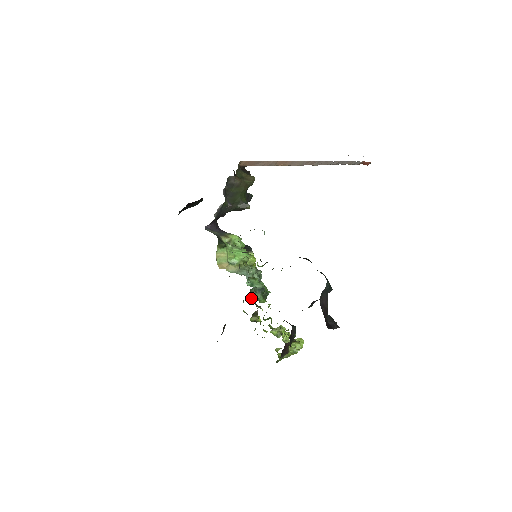
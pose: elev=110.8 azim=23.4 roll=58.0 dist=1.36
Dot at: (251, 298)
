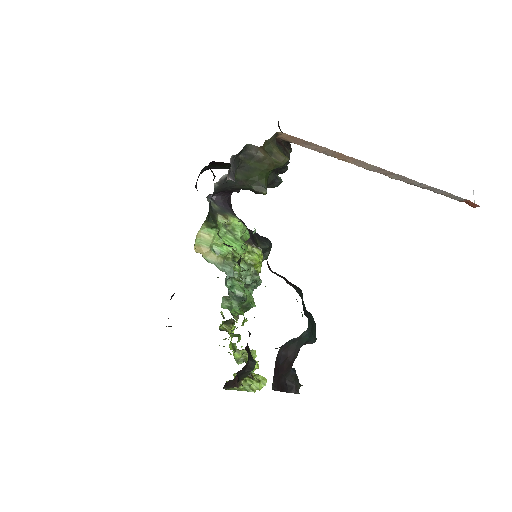
Dot at: occluded
